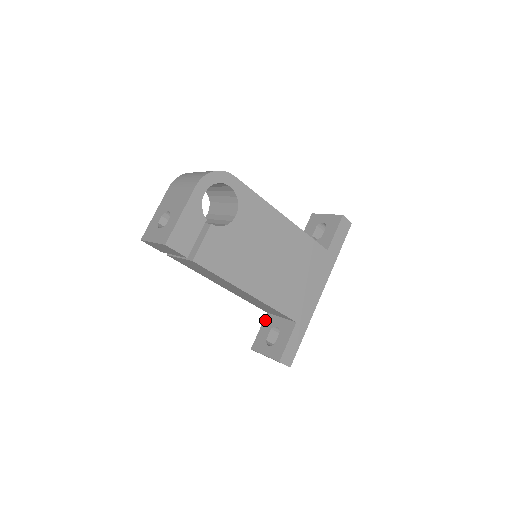
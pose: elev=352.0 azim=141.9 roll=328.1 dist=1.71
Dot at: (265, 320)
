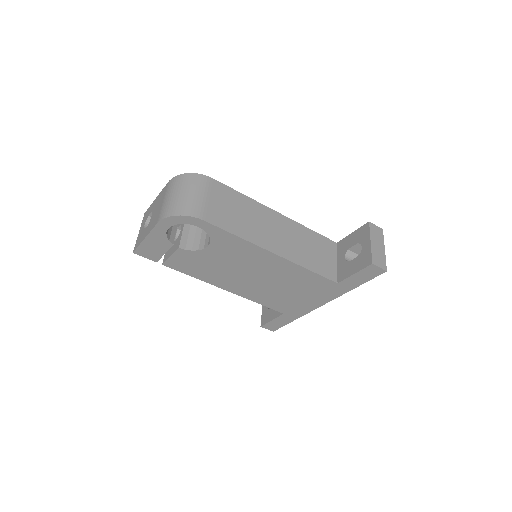
Dot at: occluded
